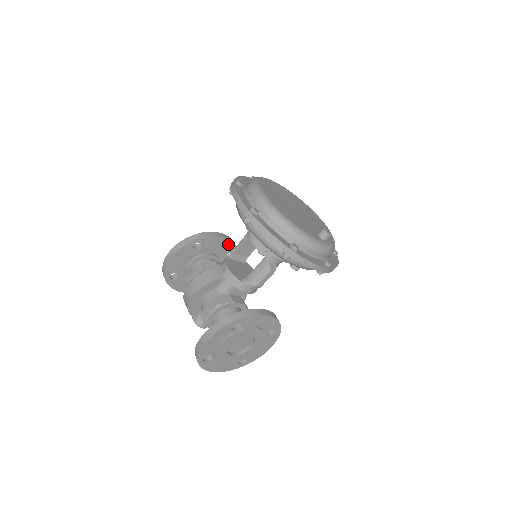
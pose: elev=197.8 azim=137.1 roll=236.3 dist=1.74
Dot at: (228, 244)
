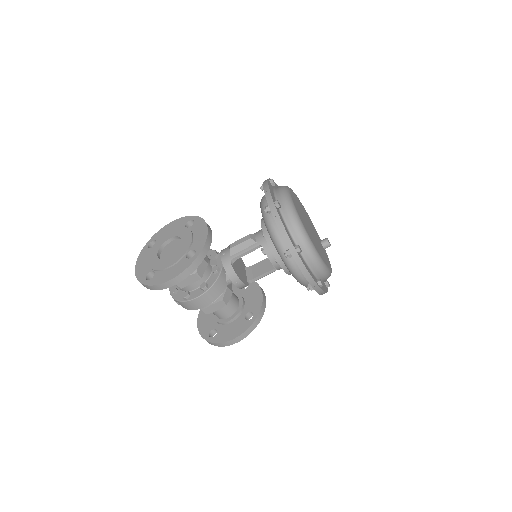
Dot at: occluded
